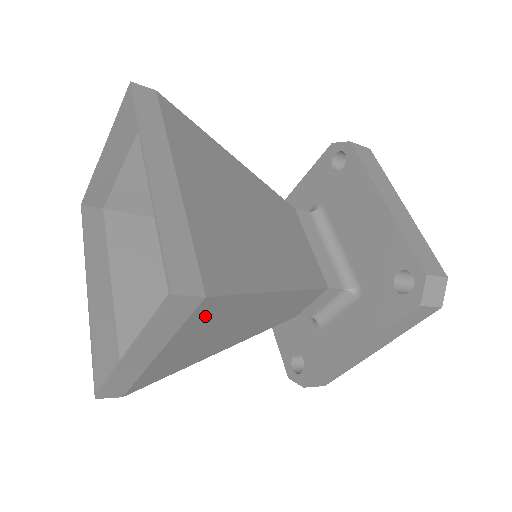
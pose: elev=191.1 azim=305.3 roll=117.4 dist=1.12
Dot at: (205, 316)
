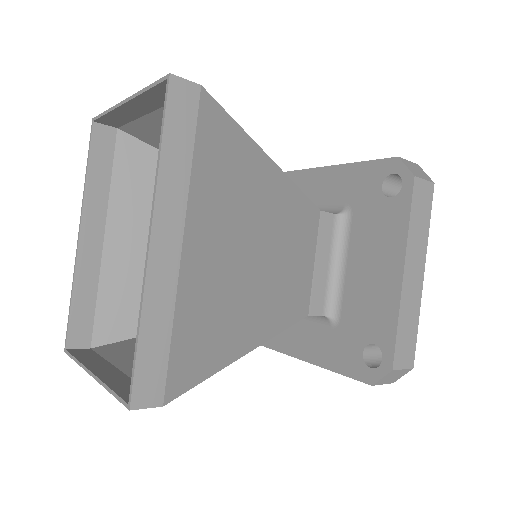
Dot at: occluded
